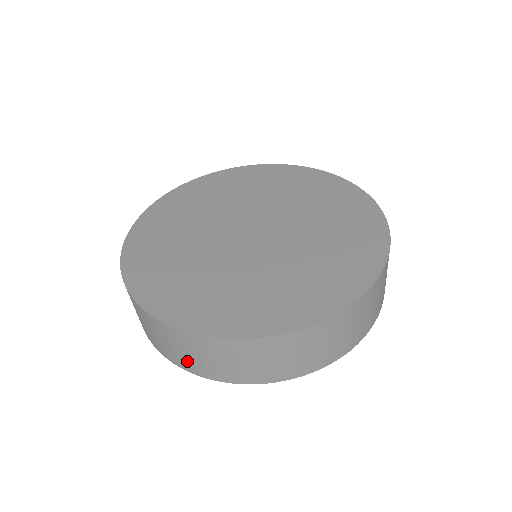
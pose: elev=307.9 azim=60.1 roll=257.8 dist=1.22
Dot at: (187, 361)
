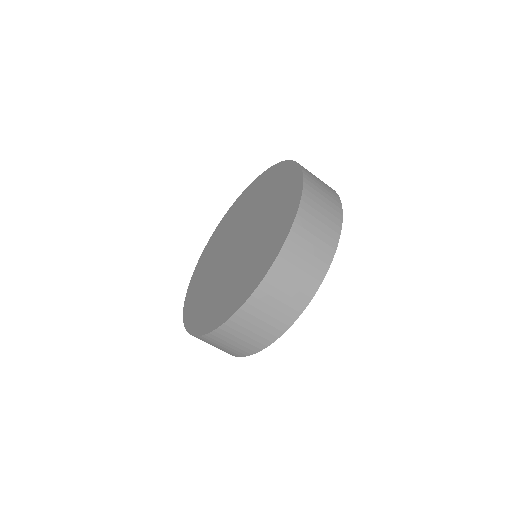
Dot at: (268, 330)
